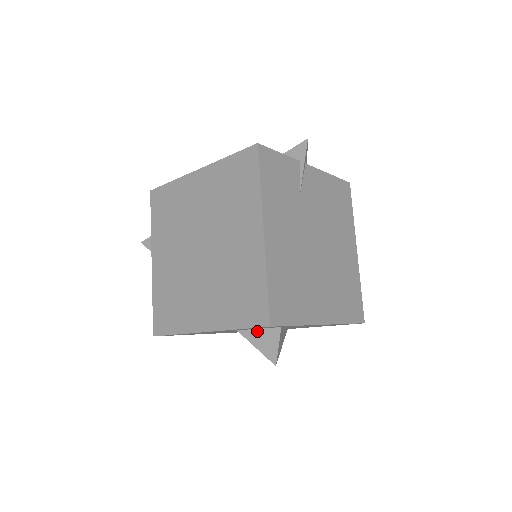
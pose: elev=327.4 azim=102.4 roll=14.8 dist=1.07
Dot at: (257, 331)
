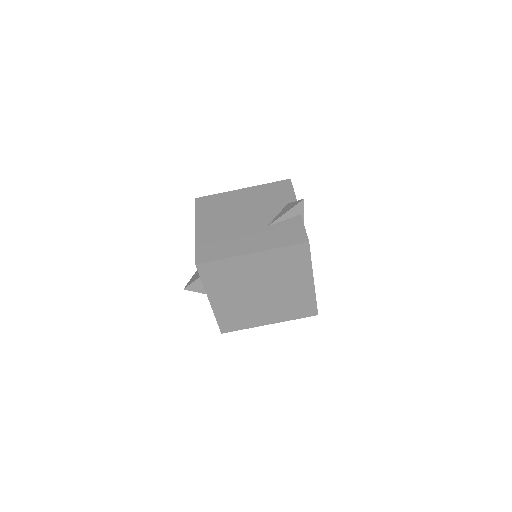
Dot at: occluded
